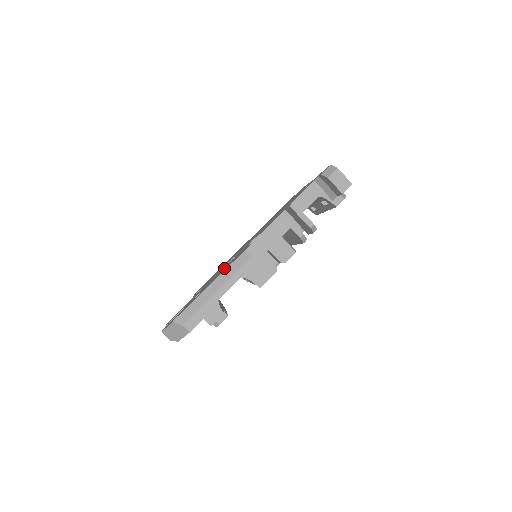
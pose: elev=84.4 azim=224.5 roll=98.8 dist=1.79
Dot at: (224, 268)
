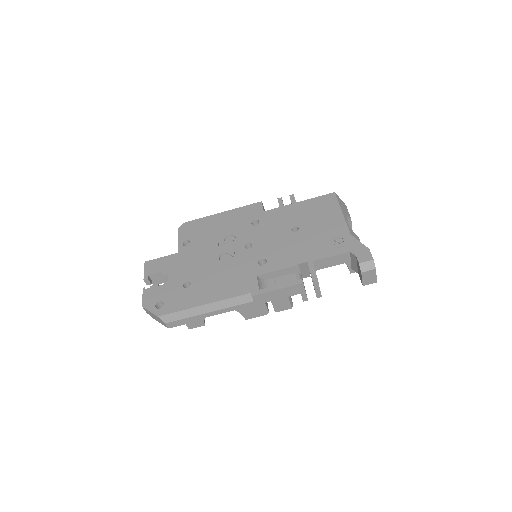
Dot at: (223, 273)
